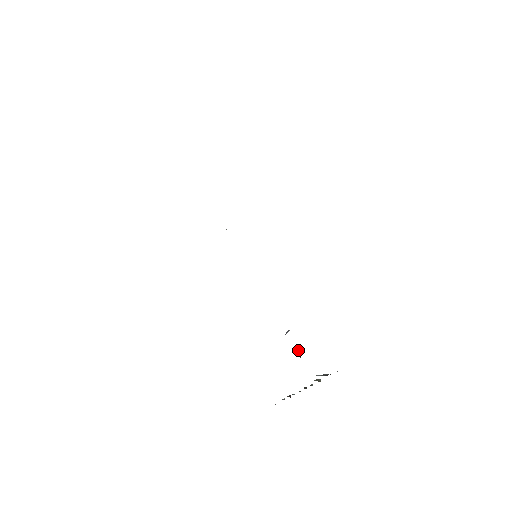
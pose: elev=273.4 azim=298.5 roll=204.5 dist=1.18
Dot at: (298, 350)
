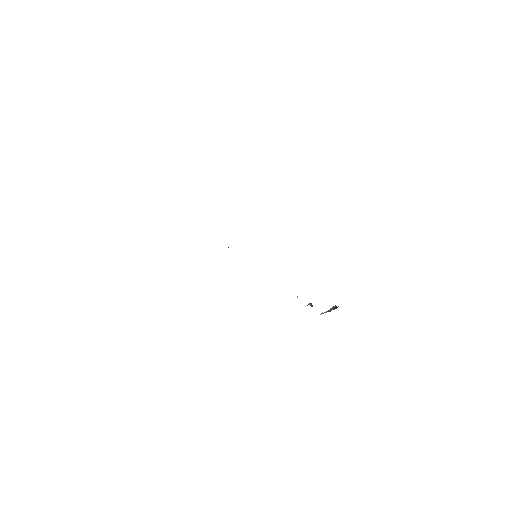
Dot at: (309, 303)
